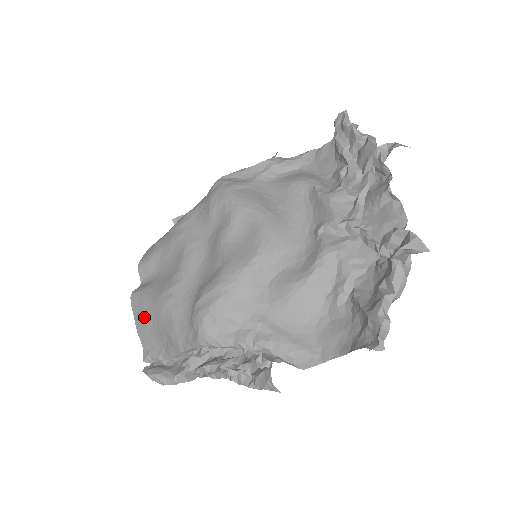
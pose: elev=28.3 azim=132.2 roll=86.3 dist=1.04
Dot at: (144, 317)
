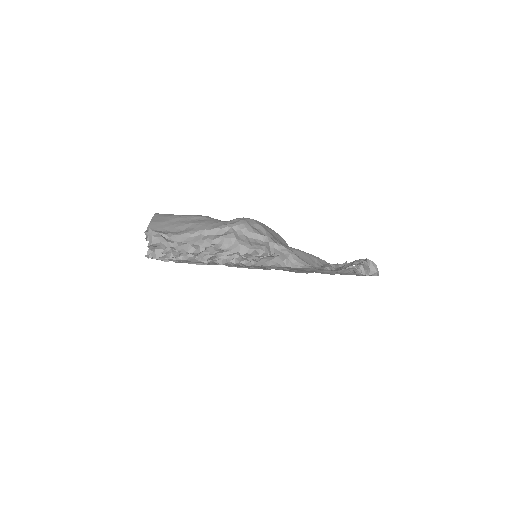
Dot at: (169, 218)
